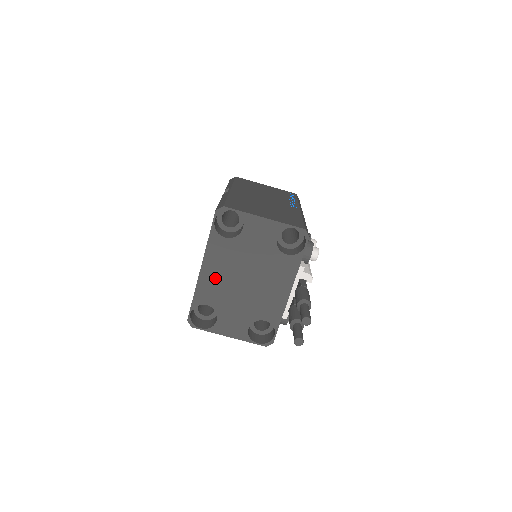
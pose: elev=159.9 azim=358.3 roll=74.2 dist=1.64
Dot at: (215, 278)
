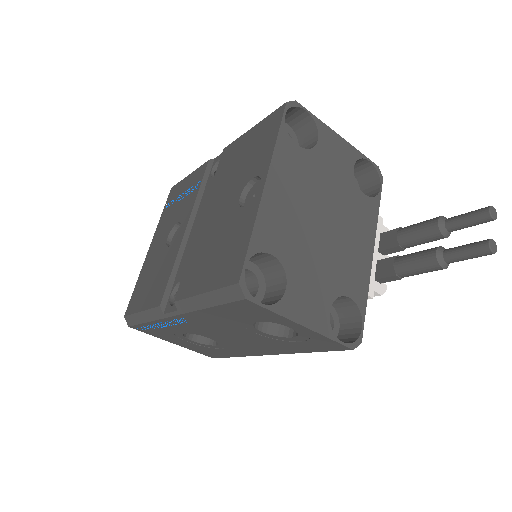
Dot at: (284, 206)
